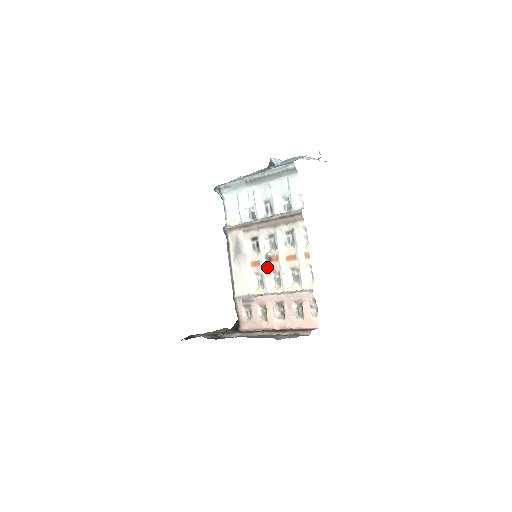
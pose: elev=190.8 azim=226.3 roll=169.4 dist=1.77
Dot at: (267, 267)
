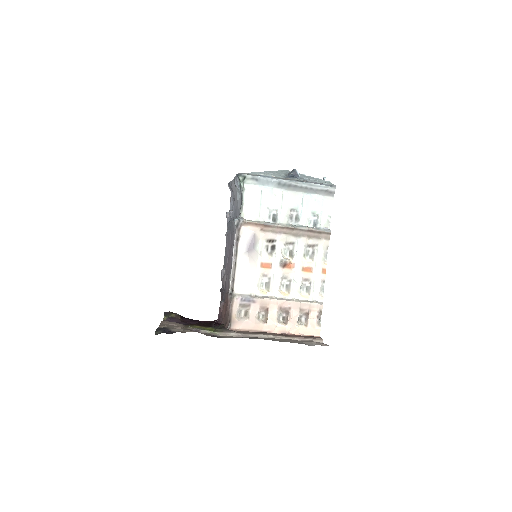
Dot at: (280, 272)
